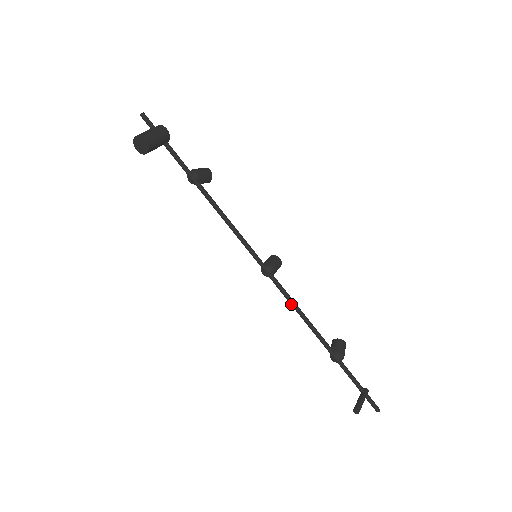
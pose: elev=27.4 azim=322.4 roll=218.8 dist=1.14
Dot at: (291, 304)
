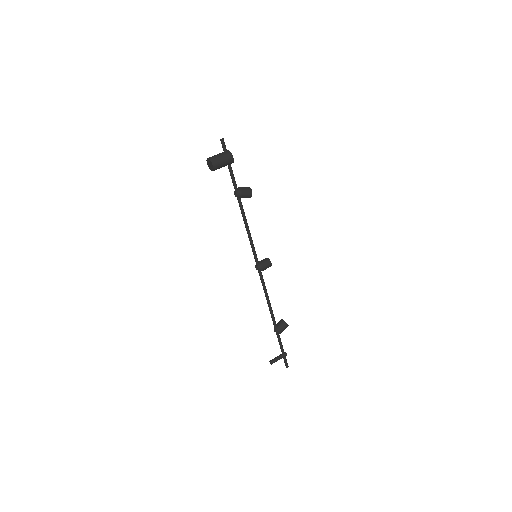
Dot at: (264, 291)
